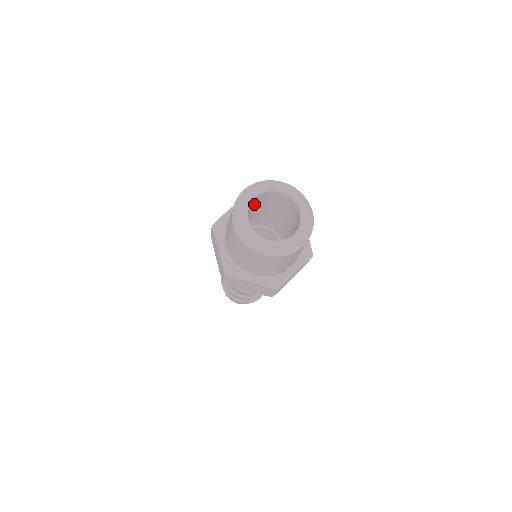
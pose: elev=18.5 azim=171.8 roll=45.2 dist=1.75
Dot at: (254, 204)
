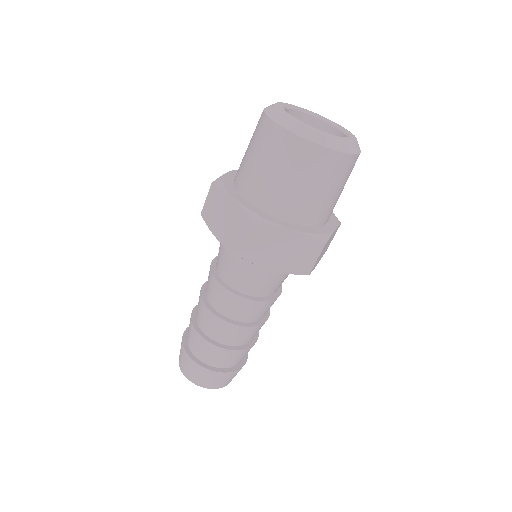
Dot at: occluded
